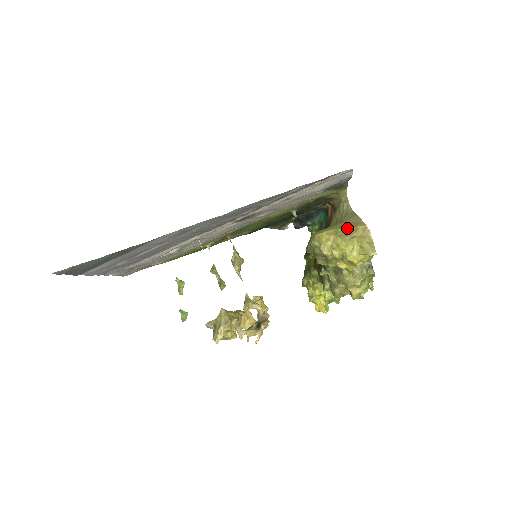
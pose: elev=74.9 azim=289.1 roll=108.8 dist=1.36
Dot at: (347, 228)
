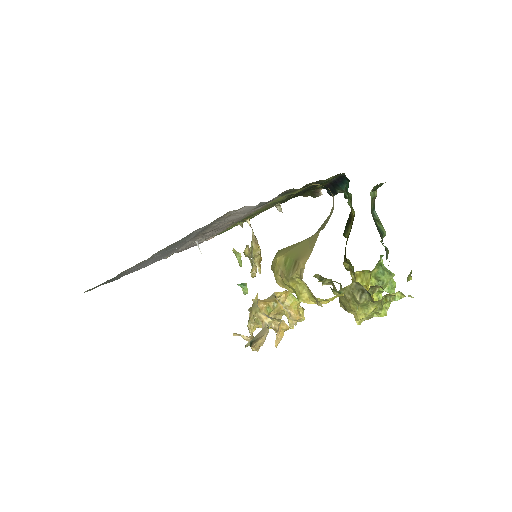
Dot at: (293, 261)
